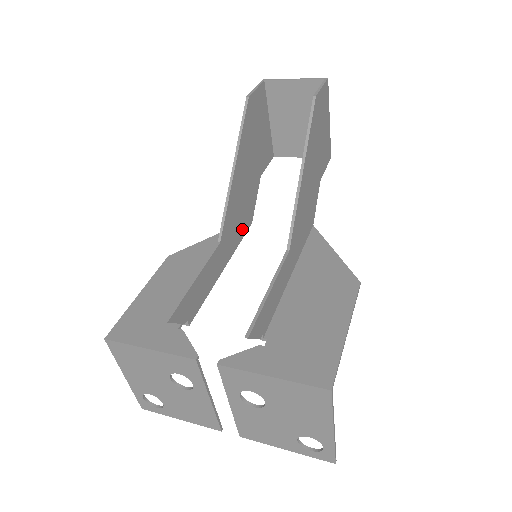
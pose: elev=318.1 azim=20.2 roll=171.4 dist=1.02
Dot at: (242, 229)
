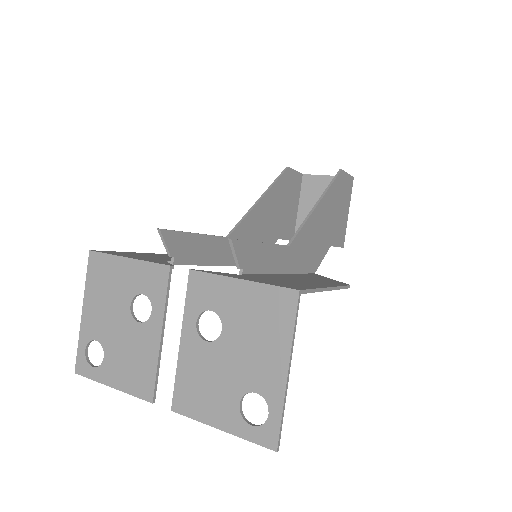
Dot at: occluded
